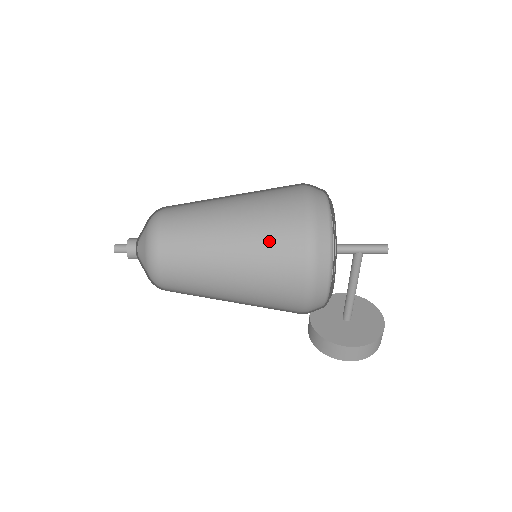
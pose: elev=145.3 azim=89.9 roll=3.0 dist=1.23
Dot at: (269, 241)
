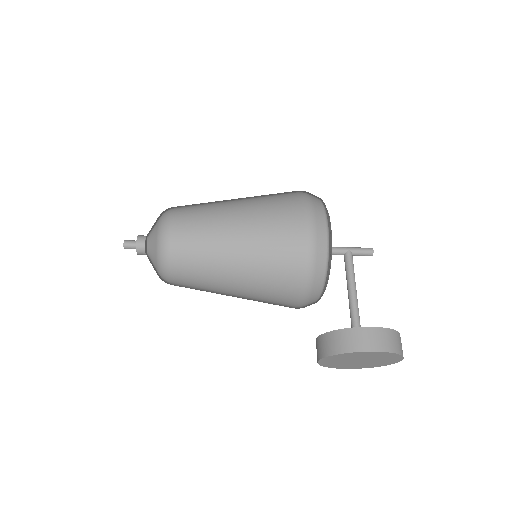
Dot at: (270, 198)
